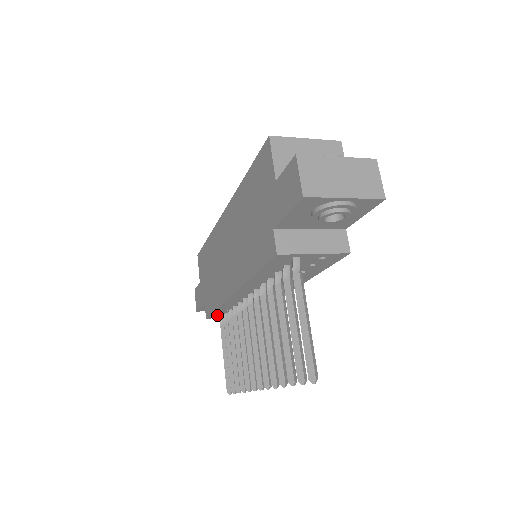
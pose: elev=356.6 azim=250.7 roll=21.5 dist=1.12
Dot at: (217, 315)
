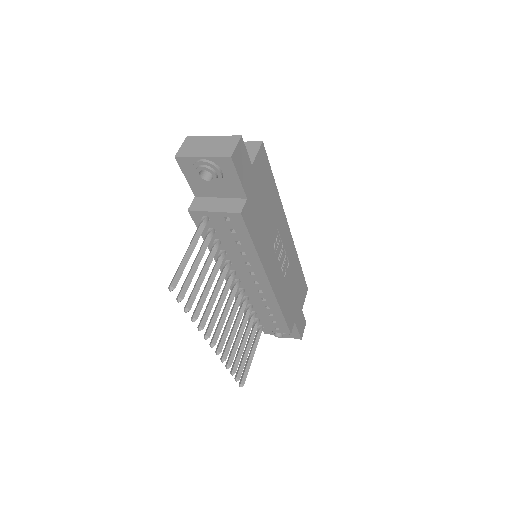
Dot at: occluded
